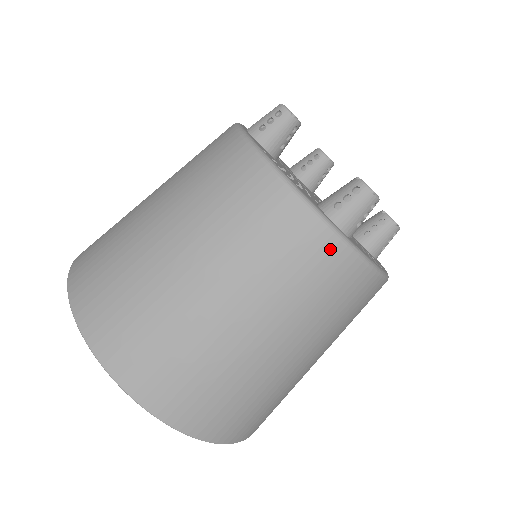
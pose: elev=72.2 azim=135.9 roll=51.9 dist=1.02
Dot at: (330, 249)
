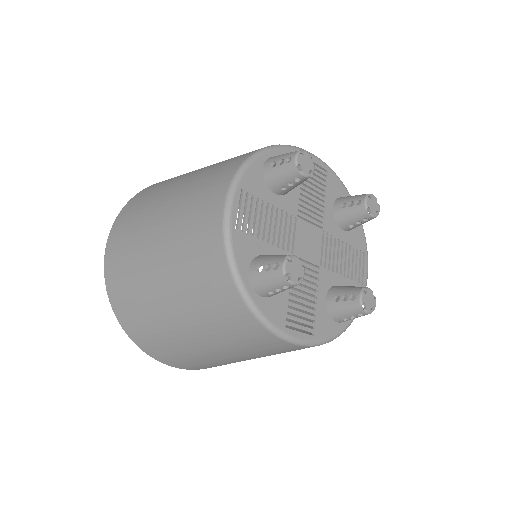
Dot at: occluded
